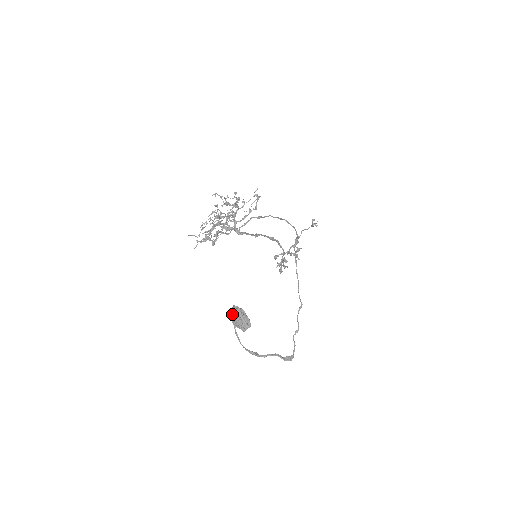
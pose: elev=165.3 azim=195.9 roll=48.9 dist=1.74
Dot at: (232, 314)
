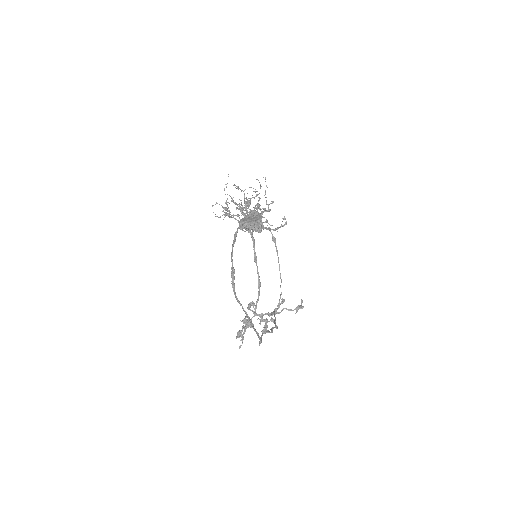
Dot at: (245, 216)
